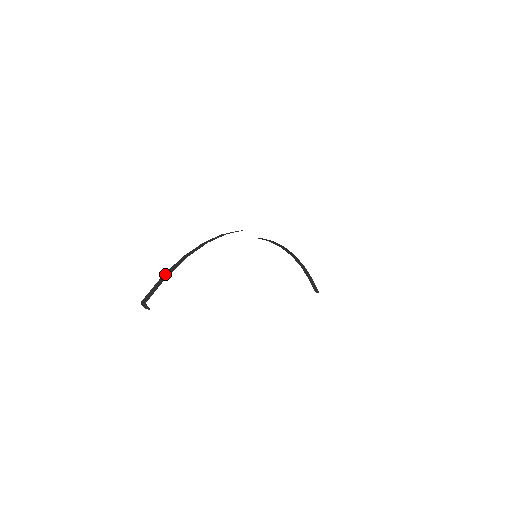
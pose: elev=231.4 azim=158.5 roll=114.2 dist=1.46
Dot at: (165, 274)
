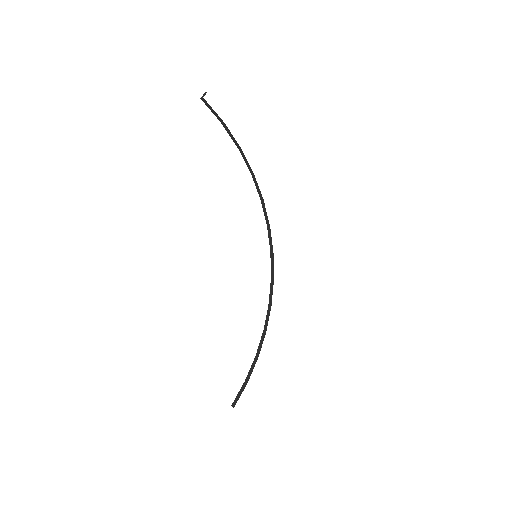
Dot at: occluded
